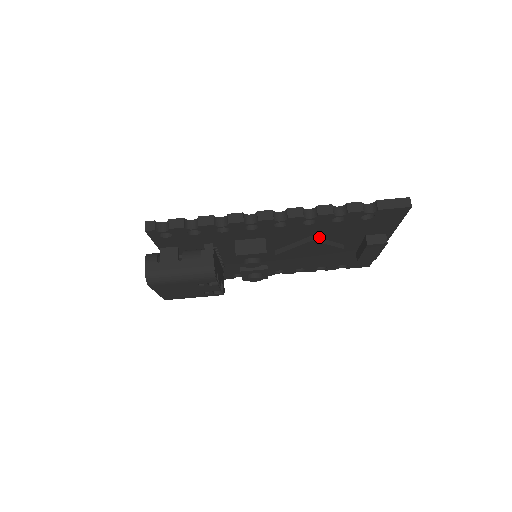
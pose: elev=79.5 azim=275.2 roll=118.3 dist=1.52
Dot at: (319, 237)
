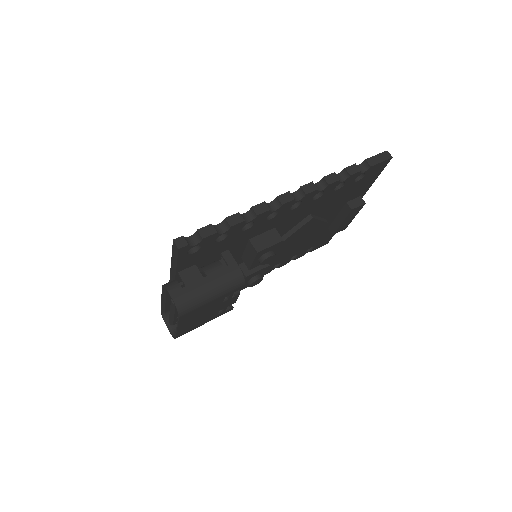
Dot at: (314, 215)
